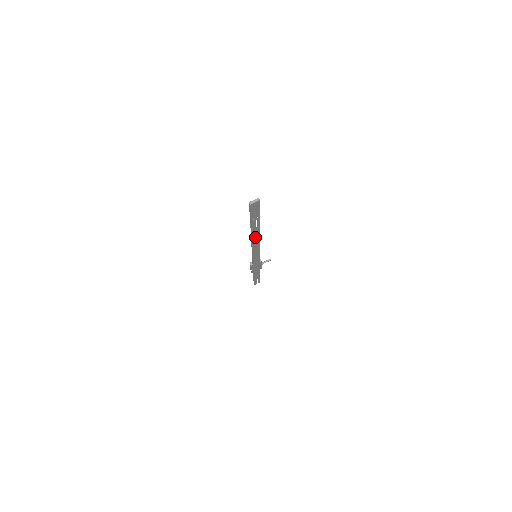
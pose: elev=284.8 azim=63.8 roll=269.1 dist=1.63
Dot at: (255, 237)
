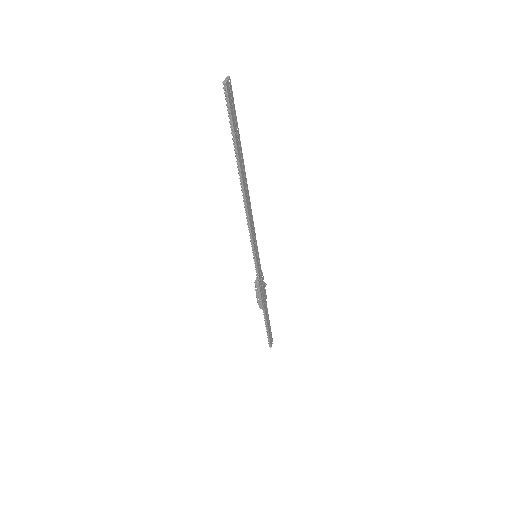
Dot at: (246, 193)
